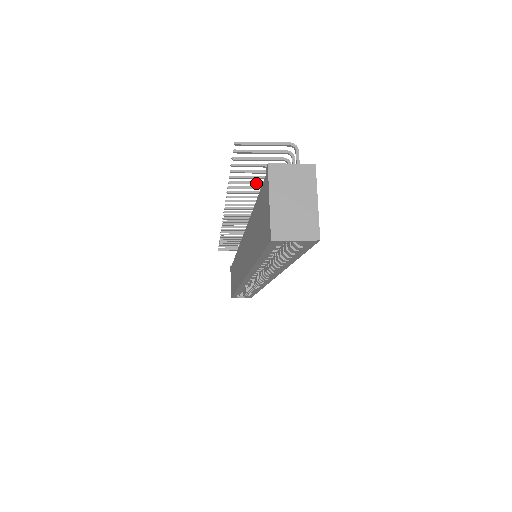
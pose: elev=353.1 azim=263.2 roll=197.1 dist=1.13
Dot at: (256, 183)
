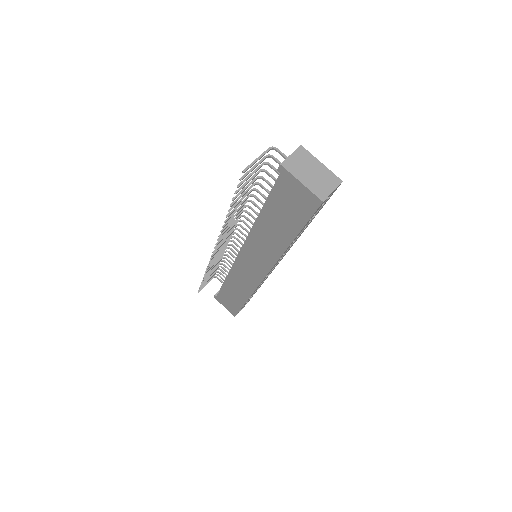
Dot at: (243, 198)
